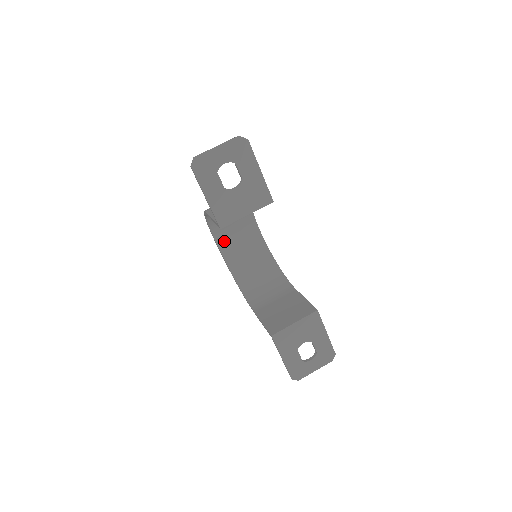
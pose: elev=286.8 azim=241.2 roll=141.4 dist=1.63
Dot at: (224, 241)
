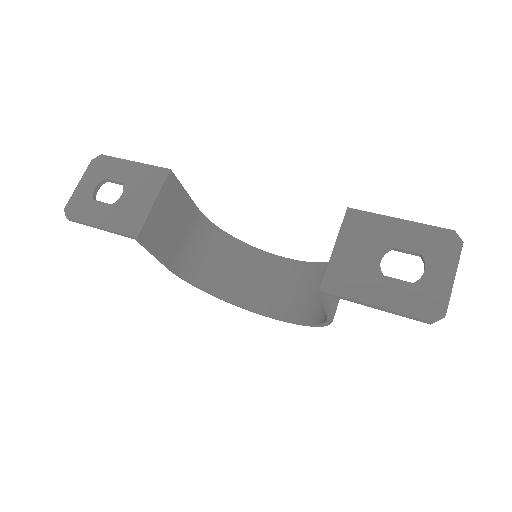
Dot at: (257, 301)
